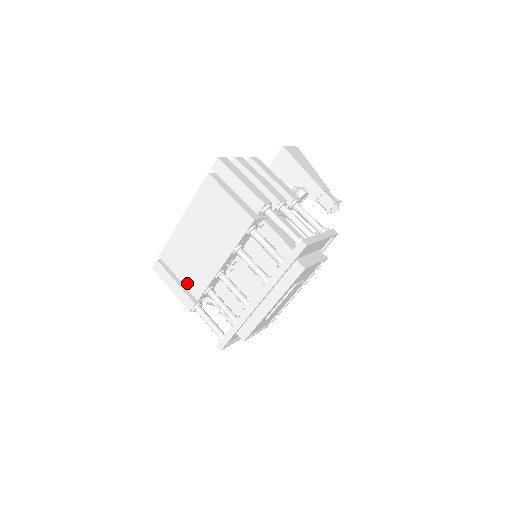
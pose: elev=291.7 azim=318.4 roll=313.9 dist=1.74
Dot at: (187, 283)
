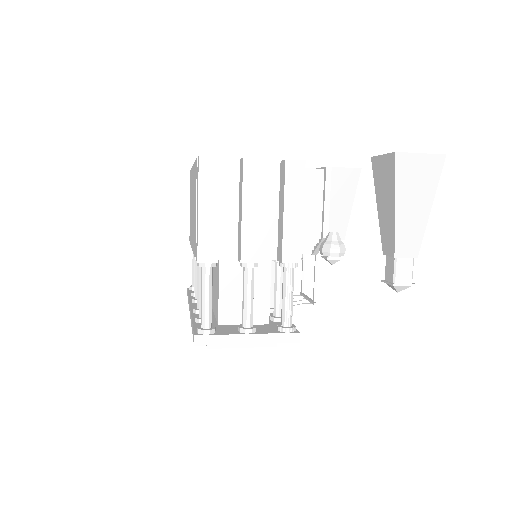
Dot at: occluded
